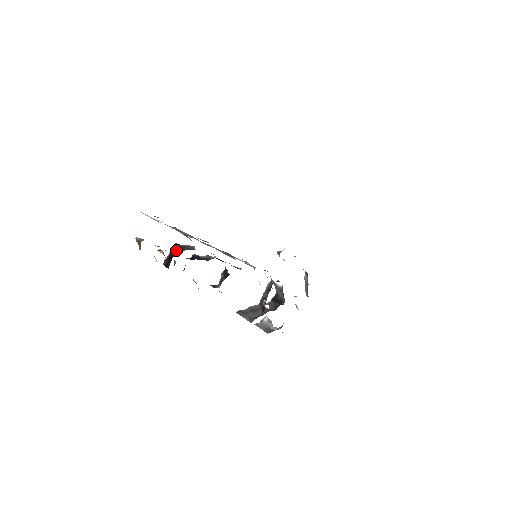
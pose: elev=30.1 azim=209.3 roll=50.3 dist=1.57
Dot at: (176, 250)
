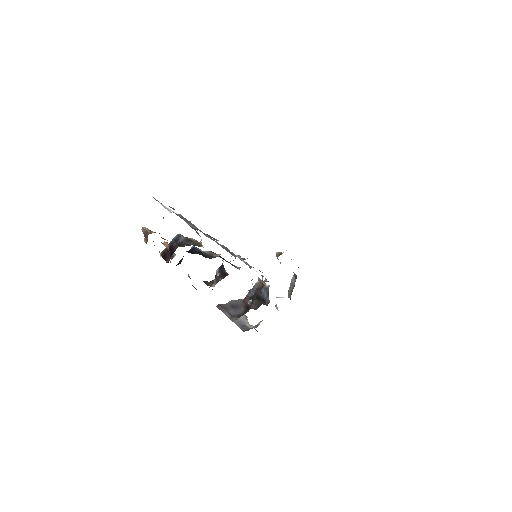
Dot at: (180, 243)
